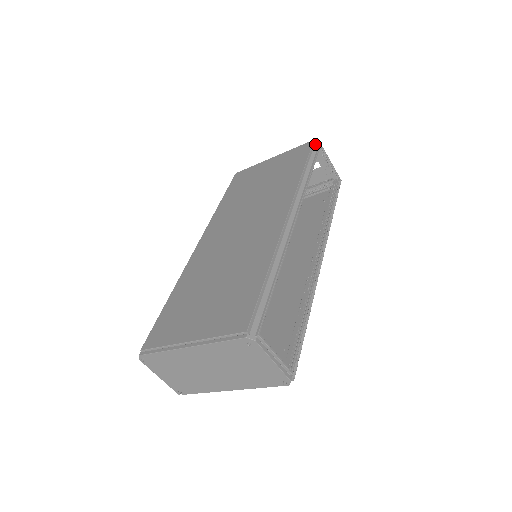
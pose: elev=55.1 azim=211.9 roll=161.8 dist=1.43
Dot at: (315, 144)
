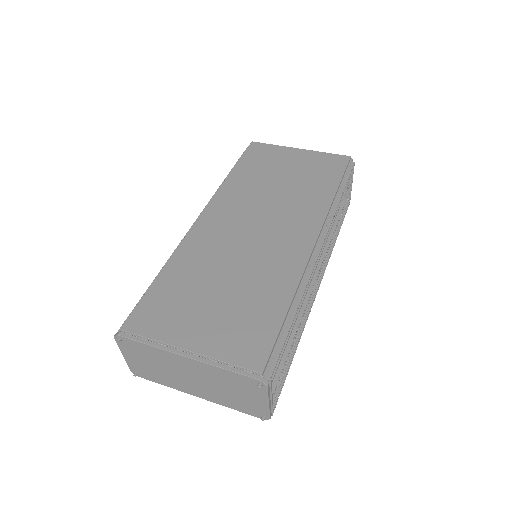
Dot at: (350, 162)
